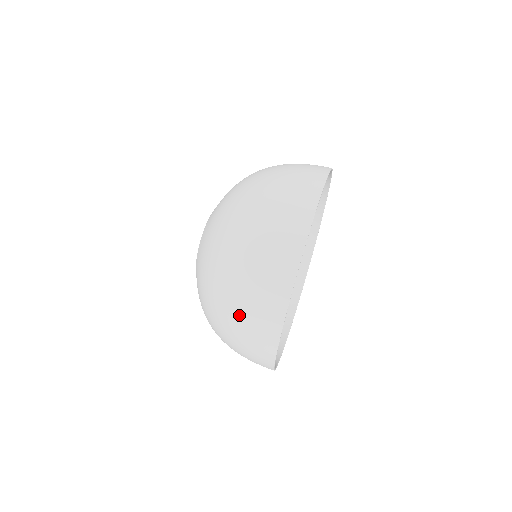
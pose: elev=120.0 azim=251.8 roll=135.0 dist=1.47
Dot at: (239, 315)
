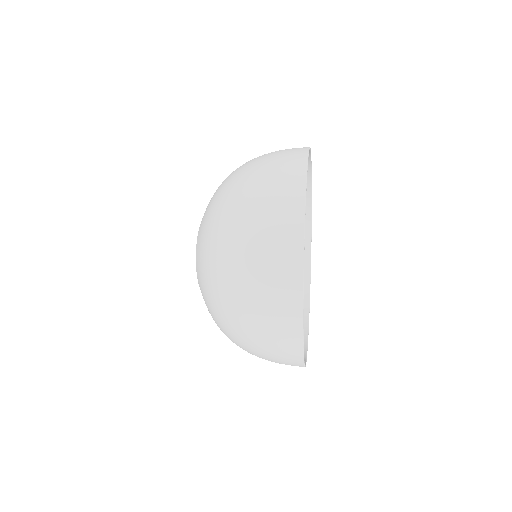
Dot at: (264, 159)
